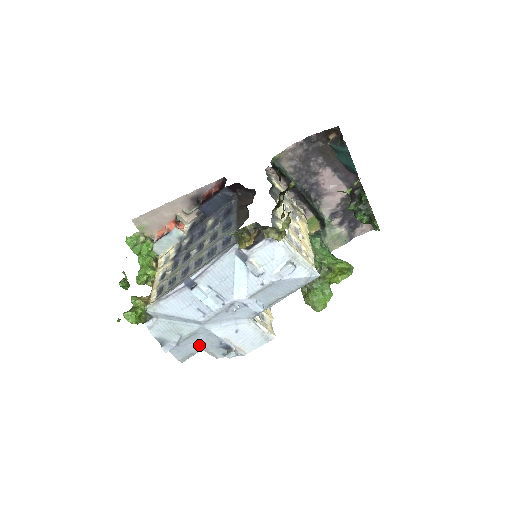
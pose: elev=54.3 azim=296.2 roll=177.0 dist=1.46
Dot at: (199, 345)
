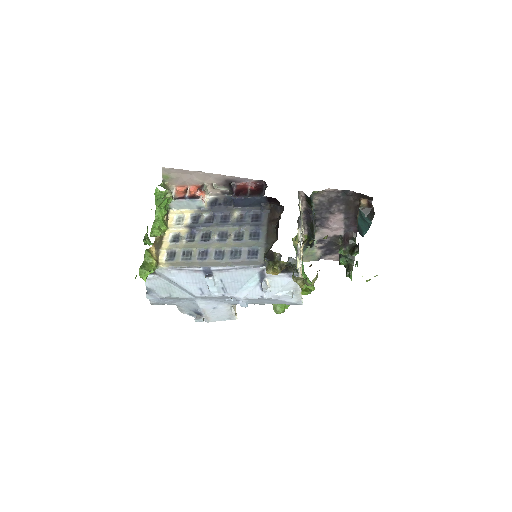
Dot at: (176, 302)
